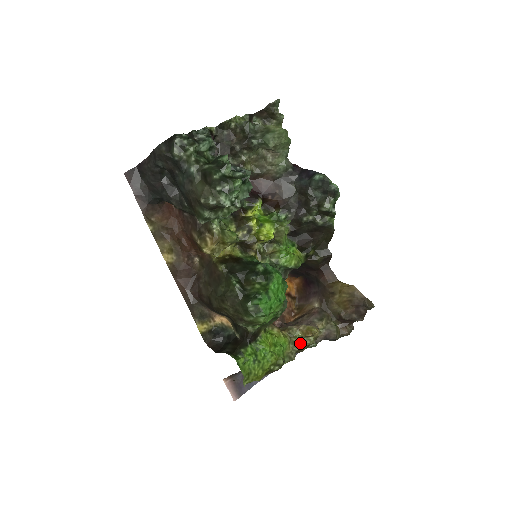
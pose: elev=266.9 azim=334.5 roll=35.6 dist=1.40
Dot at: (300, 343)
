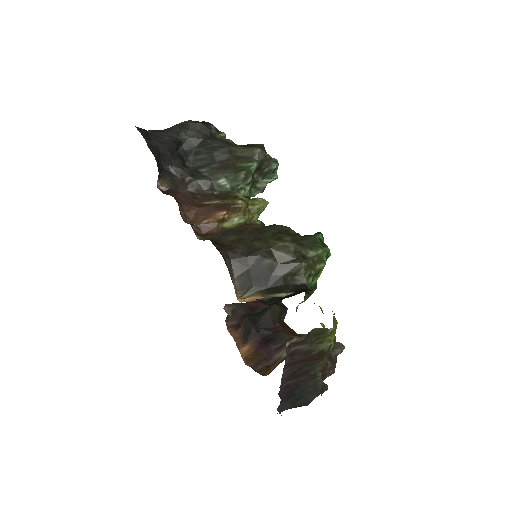
Dot at: occluded
